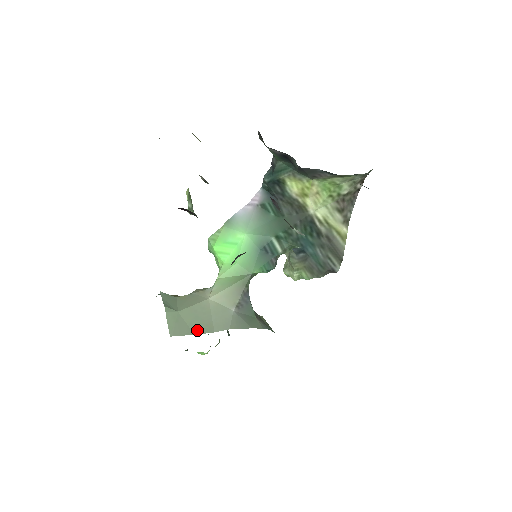
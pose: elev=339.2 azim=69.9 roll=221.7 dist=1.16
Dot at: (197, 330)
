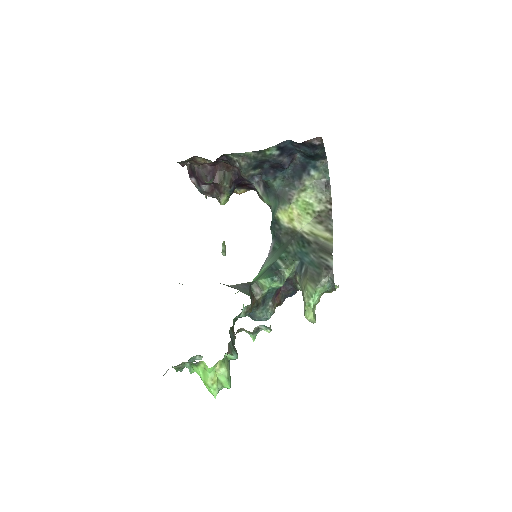
Dot at: occluded
